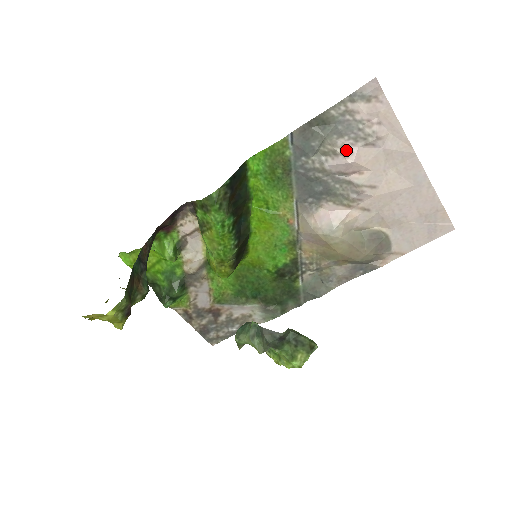
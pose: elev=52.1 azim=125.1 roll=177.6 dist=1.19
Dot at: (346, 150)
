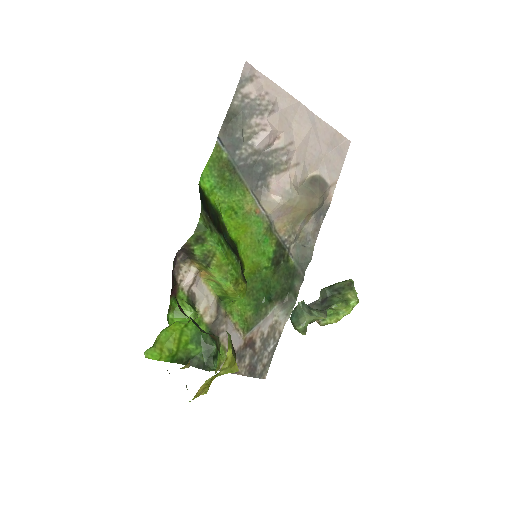
Dot at: (261, 125)
